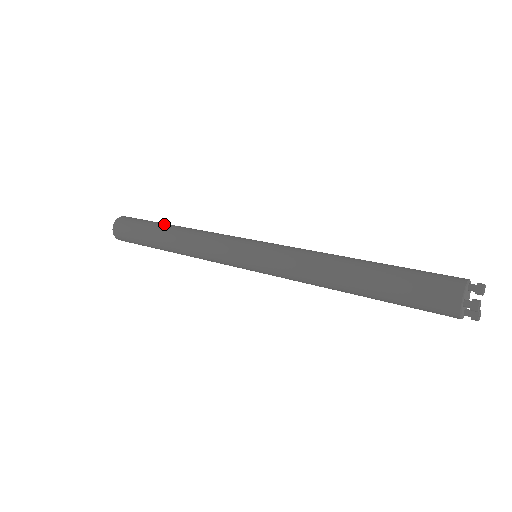
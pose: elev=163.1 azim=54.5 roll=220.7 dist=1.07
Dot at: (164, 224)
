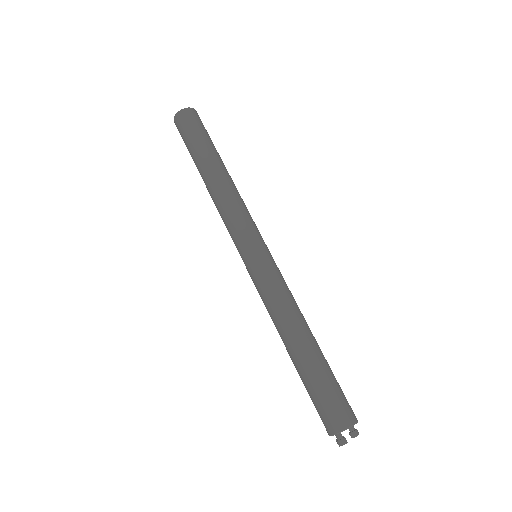
Dot at: (198, 165)
